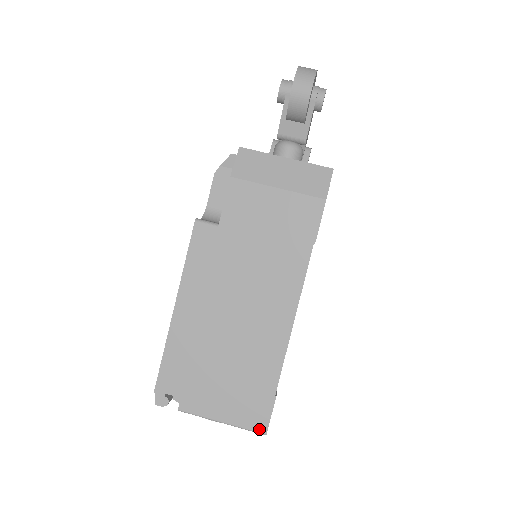
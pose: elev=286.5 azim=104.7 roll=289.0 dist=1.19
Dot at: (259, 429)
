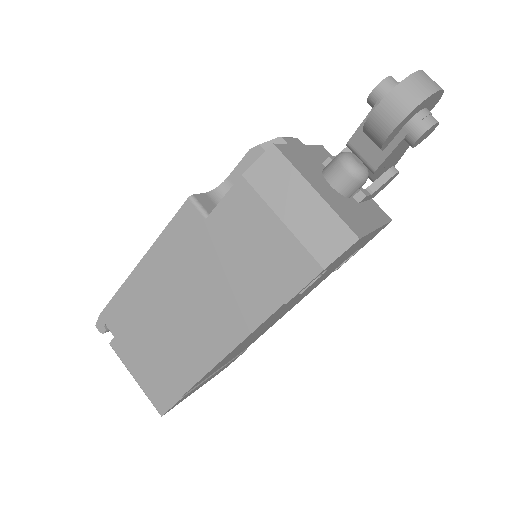
Dot at: (158, 408)
